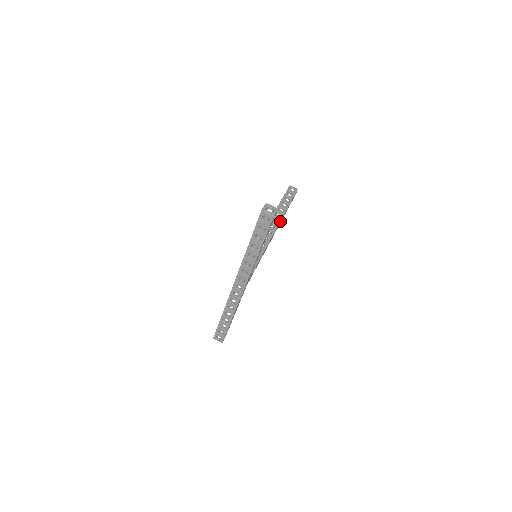
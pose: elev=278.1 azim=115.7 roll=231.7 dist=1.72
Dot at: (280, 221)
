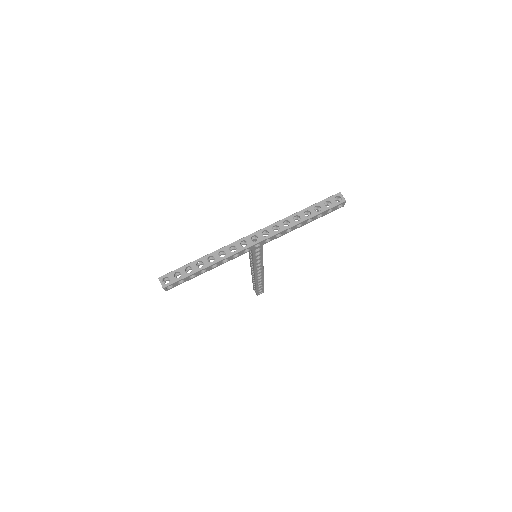
Dot at: occluded
